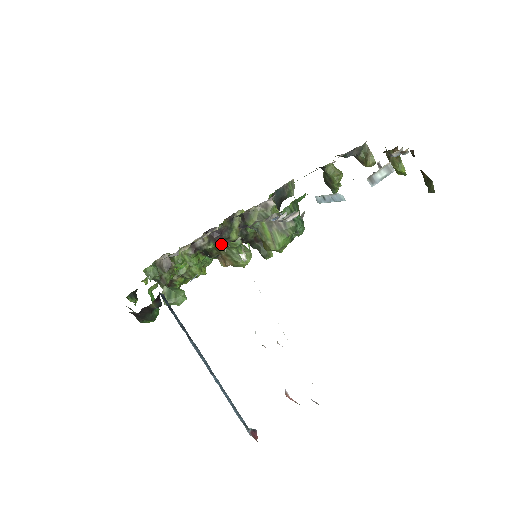
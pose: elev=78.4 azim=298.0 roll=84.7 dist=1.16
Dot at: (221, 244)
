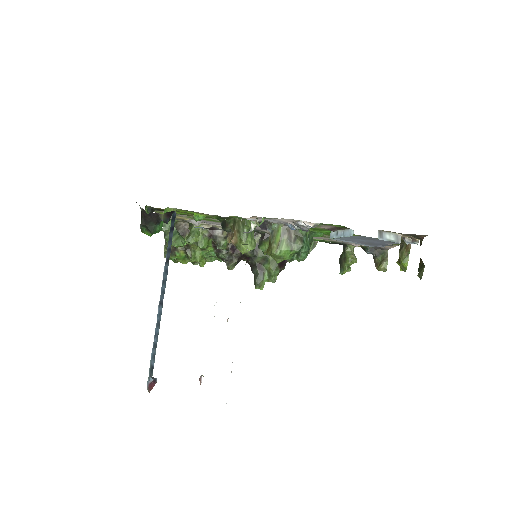
Dot at: (240, 219)
